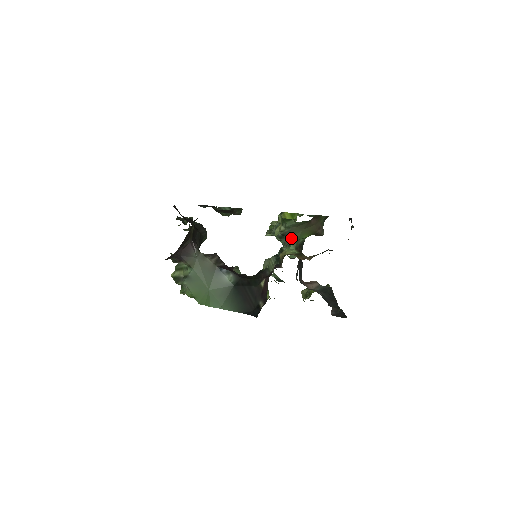
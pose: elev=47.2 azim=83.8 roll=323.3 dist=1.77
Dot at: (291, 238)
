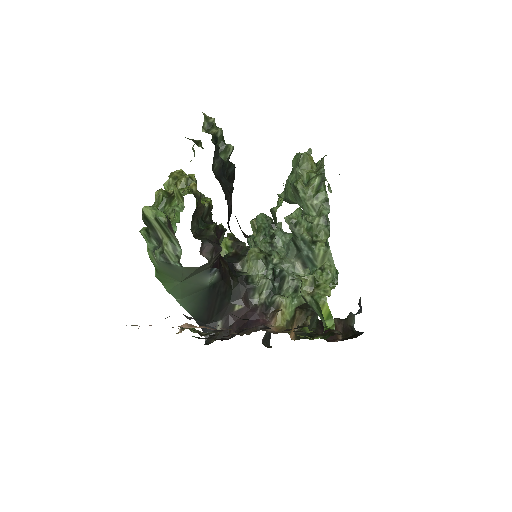
Dot at: (304, 300)
